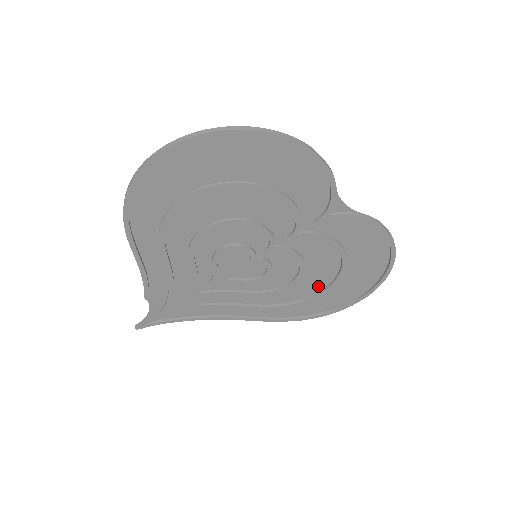
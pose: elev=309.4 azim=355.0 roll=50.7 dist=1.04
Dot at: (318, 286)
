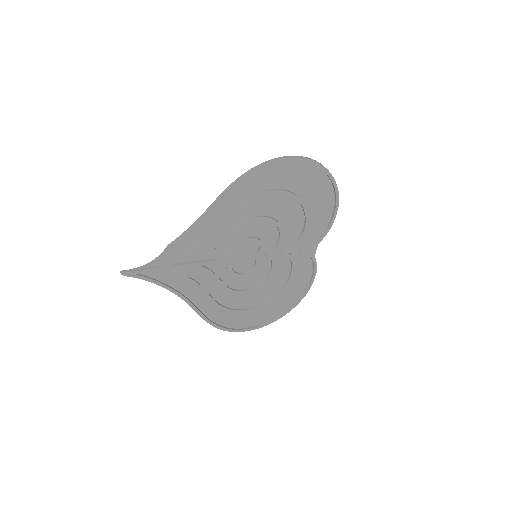
Dot at: (254, 302)
